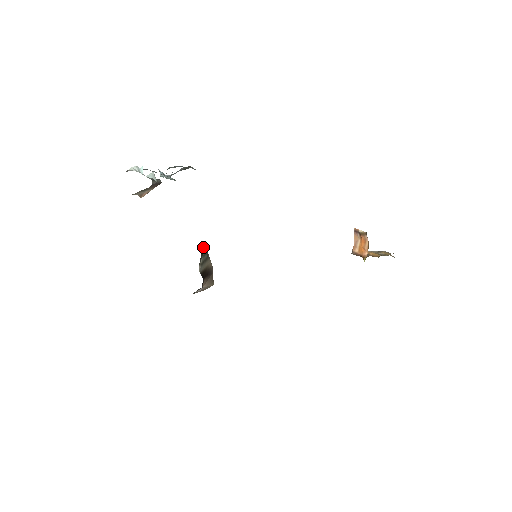
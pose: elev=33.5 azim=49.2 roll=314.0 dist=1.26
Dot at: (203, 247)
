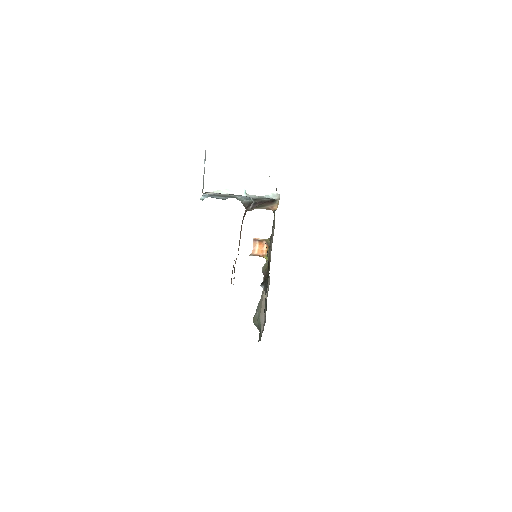
Dot at: occluded
